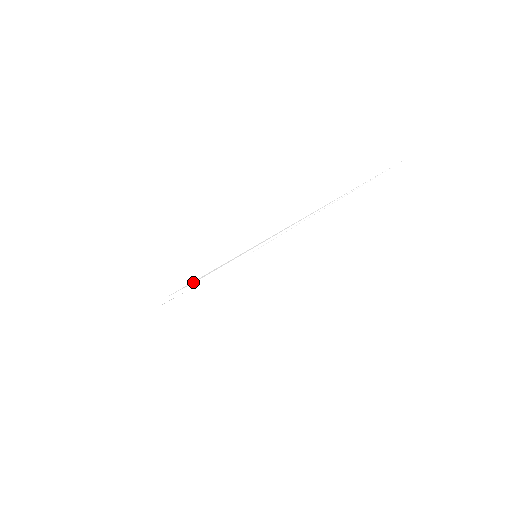
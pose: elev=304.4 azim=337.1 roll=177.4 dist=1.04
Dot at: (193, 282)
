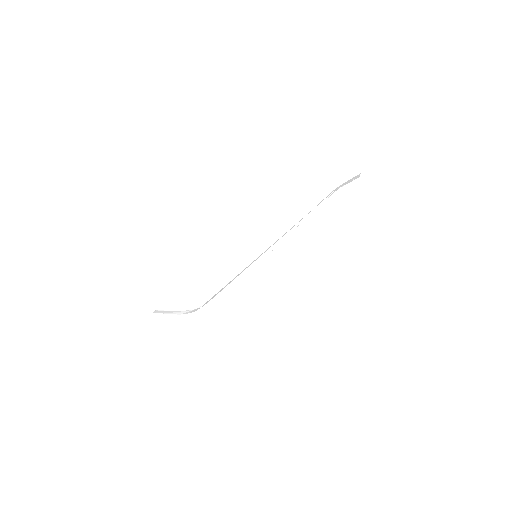
Dot at: (227, 287)
